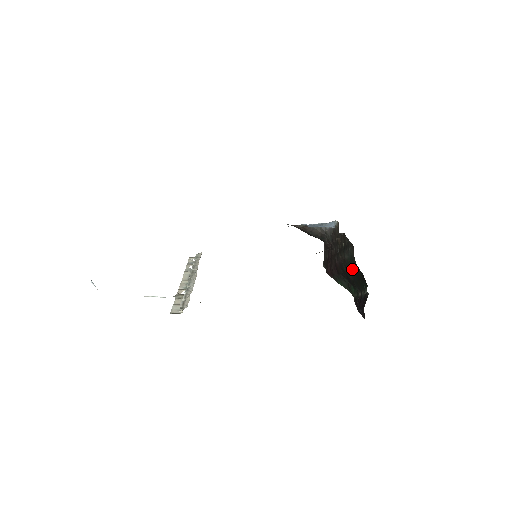
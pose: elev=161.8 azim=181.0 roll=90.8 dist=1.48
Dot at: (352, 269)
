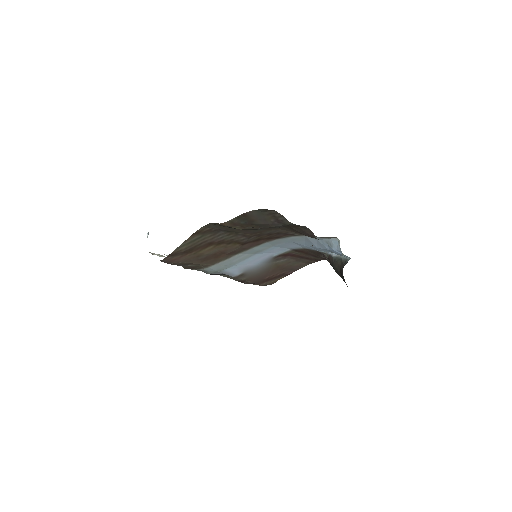
Dot at: occluded
